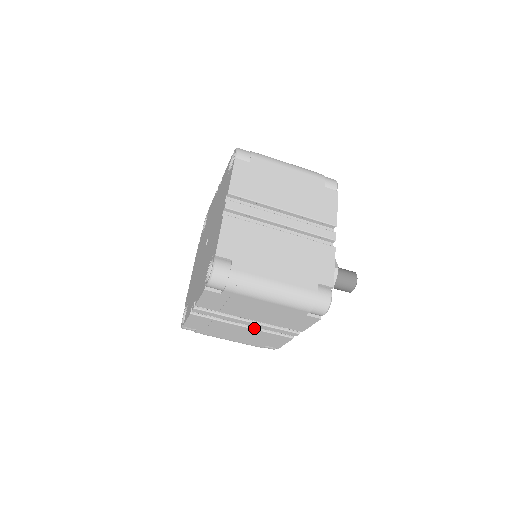
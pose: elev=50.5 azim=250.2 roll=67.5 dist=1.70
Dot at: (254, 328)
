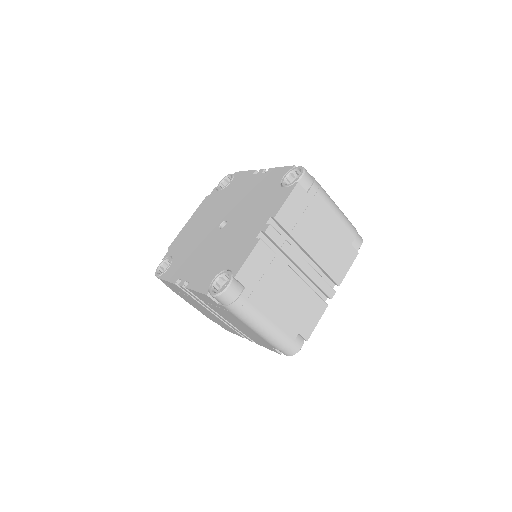
Dot at: occluded
